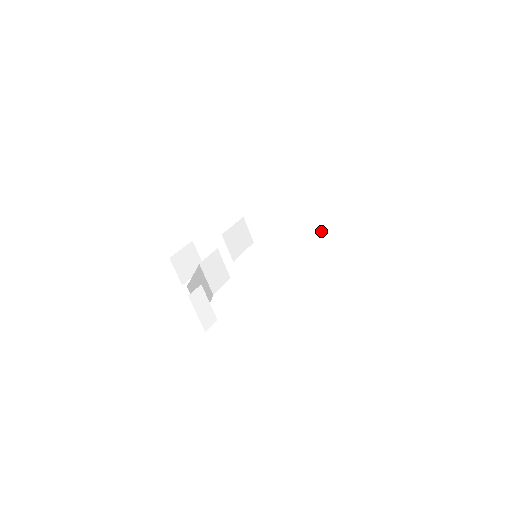
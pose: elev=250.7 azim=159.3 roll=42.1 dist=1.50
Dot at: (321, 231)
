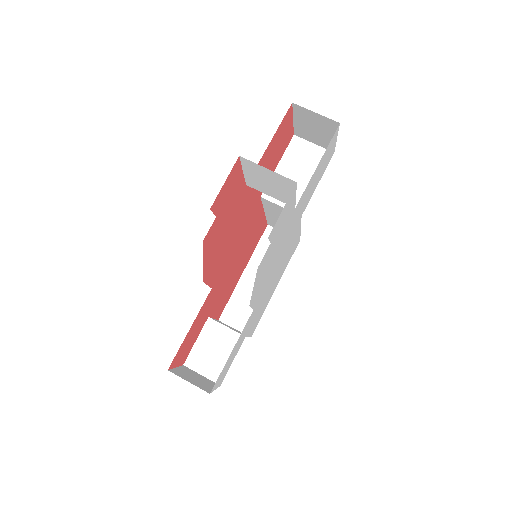
Dot at: (285, 160)
